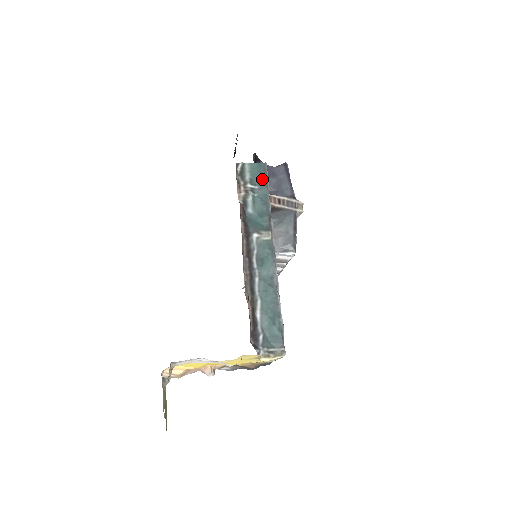
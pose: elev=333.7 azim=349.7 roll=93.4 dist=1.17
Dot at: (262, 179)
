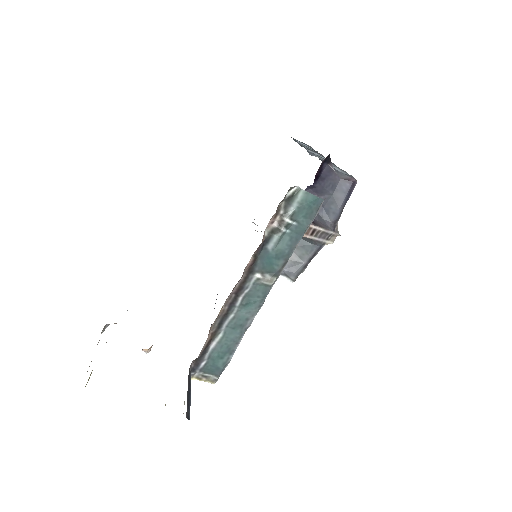
Dot at: (307, 217)
